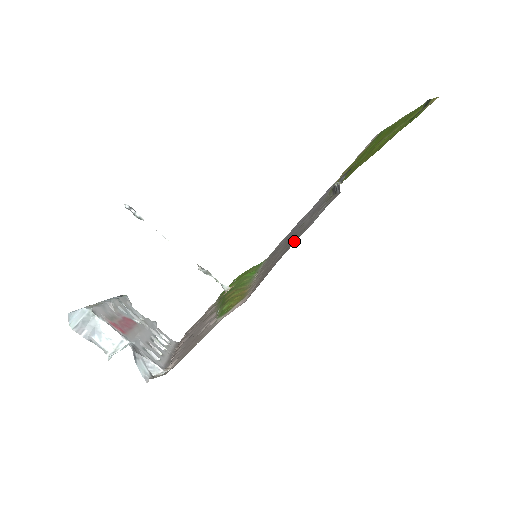
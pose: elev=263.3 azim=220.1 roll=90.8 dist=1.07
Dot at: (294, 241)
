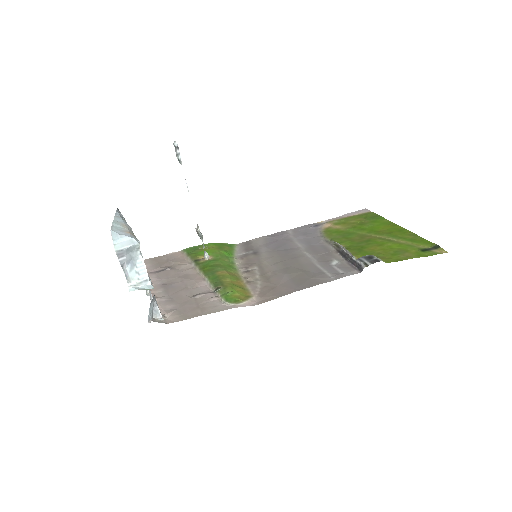
Dot at: (311, 282)
